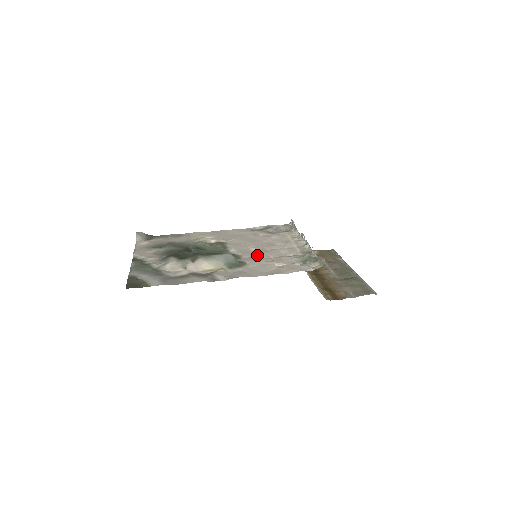
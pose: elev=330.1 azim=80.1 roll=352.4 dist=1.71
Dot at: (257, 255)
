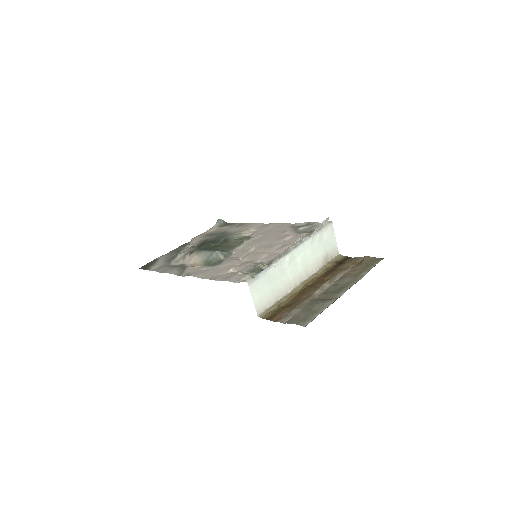
Dot at: (242, 256)
